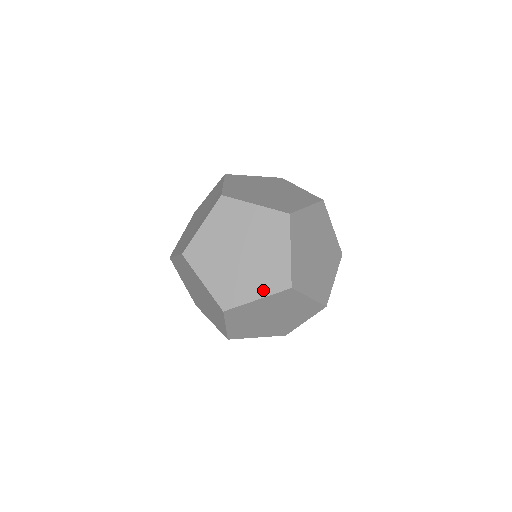
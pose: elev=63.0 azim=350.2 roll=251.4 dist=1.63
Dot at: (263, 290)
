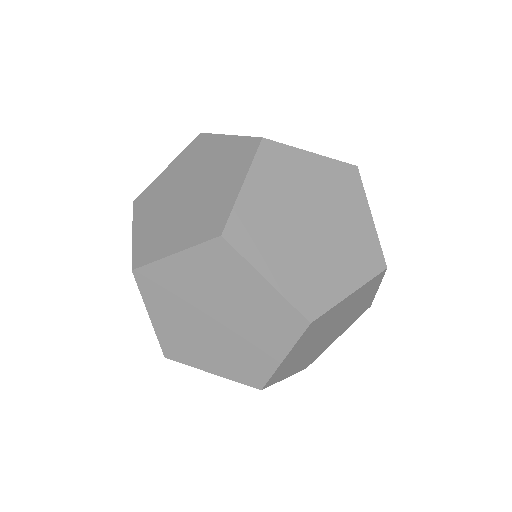
Dot at: (224, 370)
